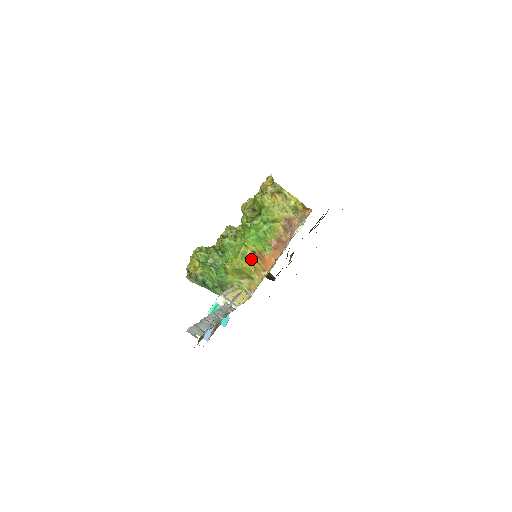
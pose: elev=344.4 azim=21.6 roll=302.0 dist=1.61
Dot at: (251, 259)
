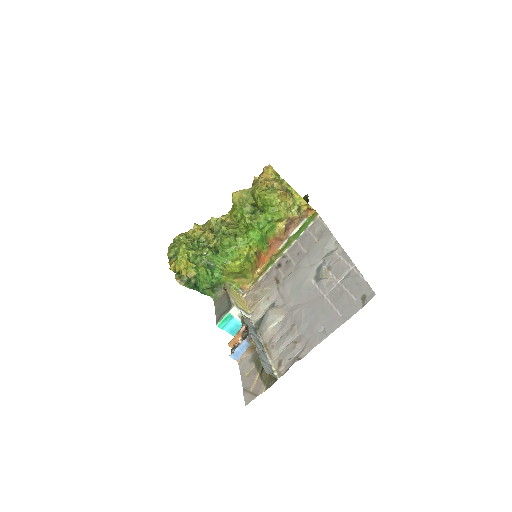
Dot at: (252, 260)
